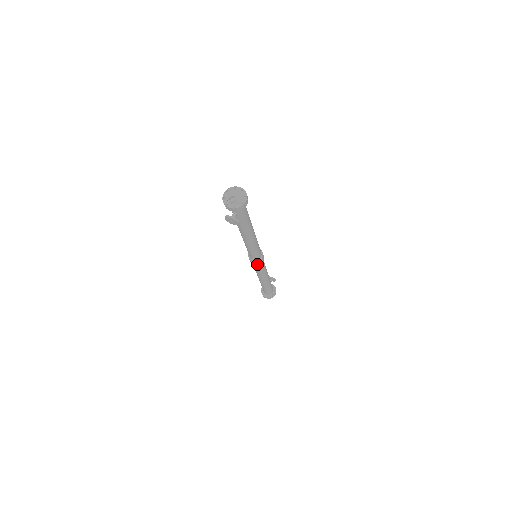
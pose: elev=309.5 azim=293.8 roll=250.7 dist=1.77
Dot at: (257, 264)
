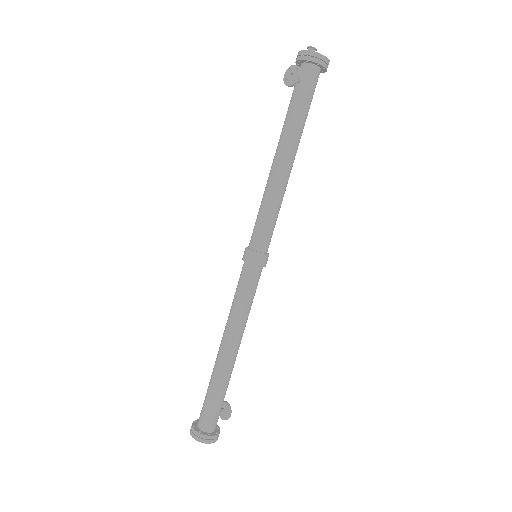
Dot at: (249, 269)
